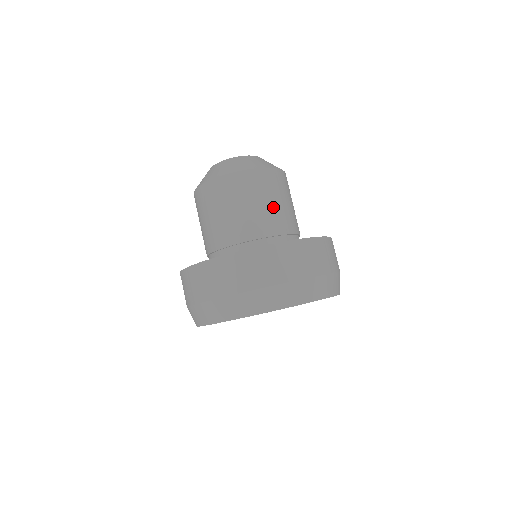
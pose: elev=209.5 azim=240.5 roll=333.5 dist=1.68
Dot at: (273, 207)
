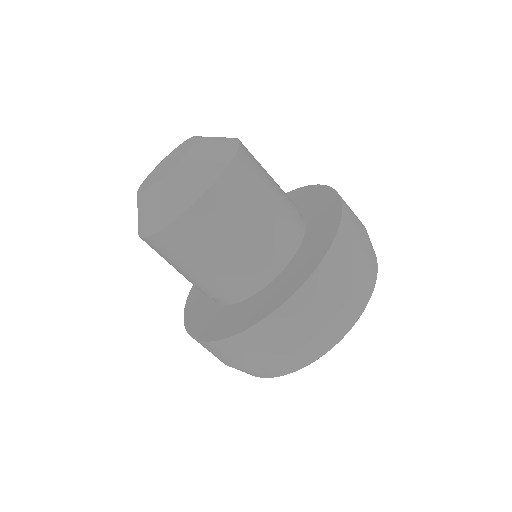
Dot at: (251, 230)
